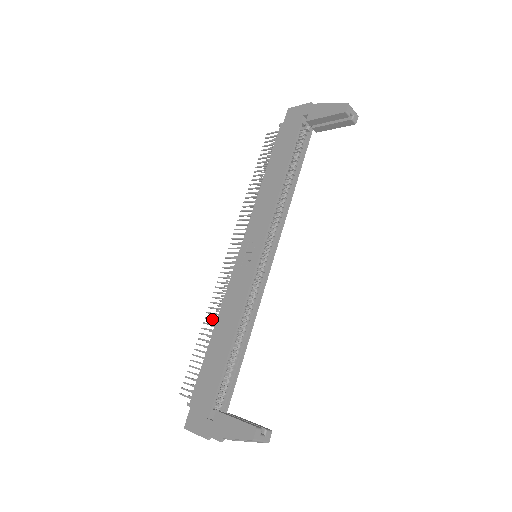
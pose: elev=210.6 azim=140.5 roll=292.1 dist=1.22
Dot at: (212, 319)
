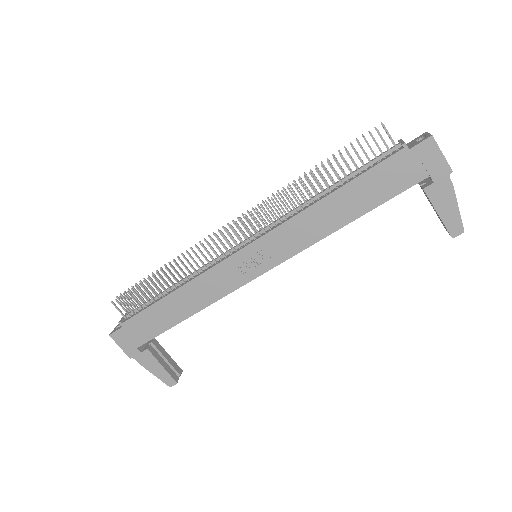
Dot at: (177, 274)
